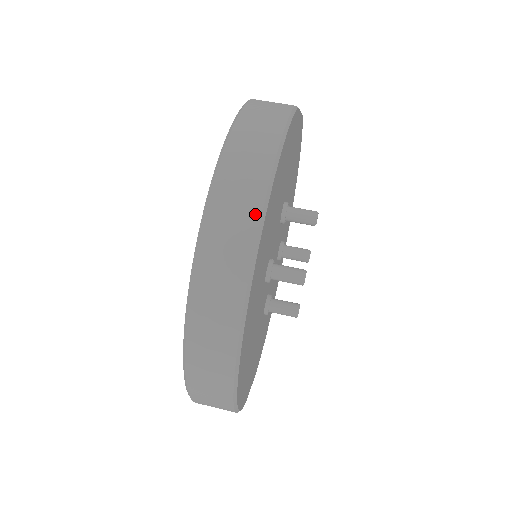
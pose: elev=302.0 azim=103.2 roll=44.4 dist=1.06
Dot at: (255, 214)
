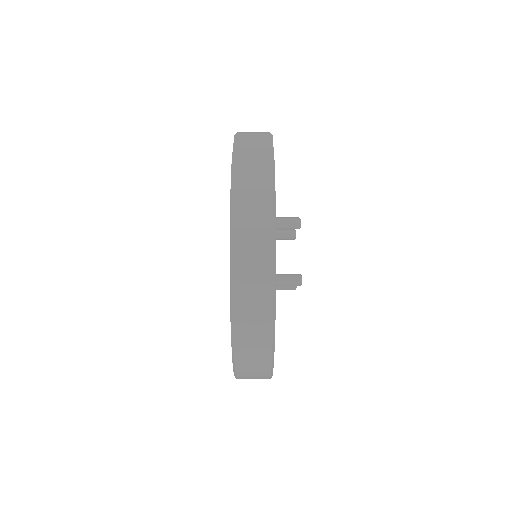
Dot at: (268, 291)
